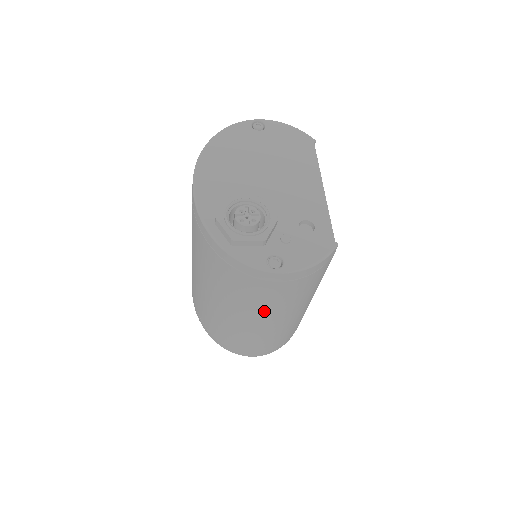
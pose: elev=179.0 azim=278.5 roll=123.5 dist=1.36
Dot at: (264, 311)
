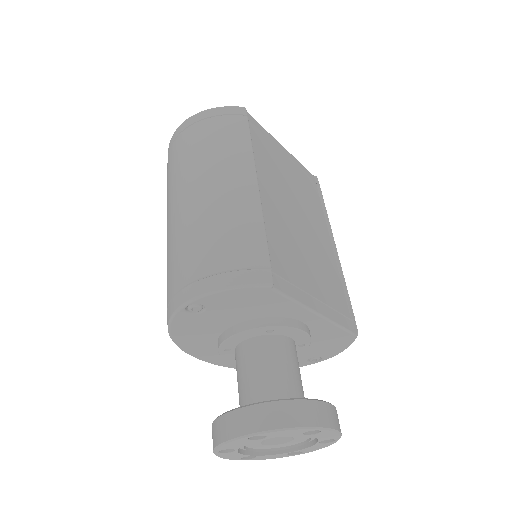
Dot at: (182, 178)
